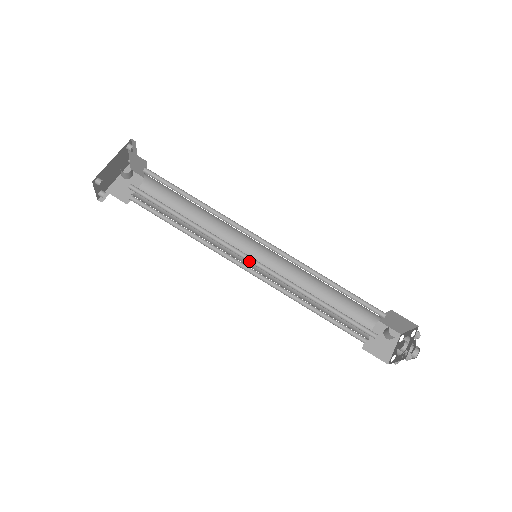
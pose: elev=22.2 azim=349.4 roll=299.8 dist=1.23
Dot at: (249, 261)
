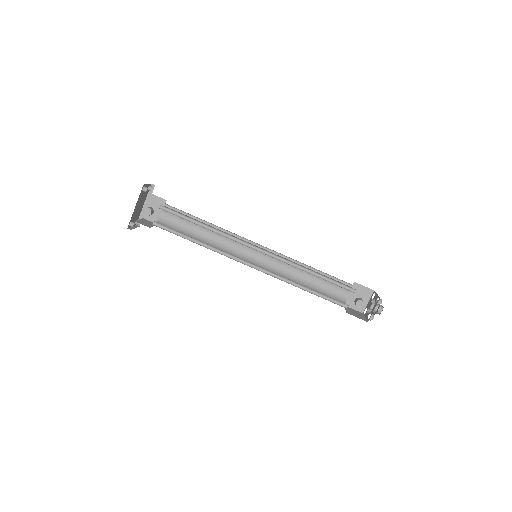
Dot at: (250, 265)
